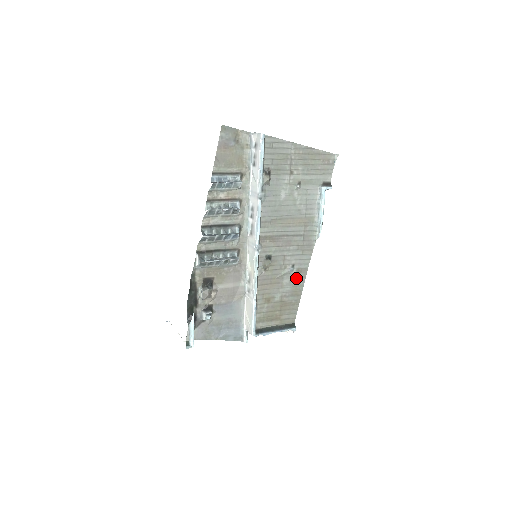
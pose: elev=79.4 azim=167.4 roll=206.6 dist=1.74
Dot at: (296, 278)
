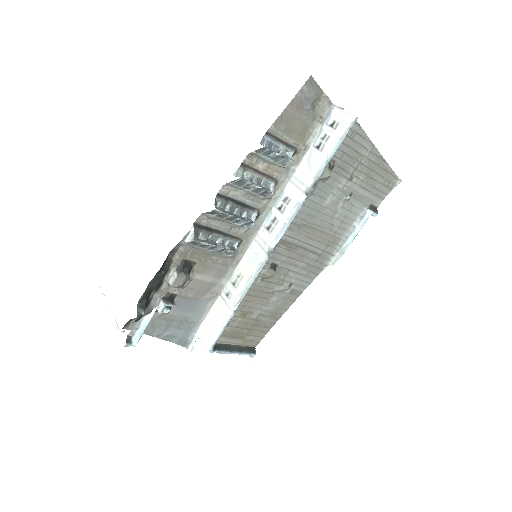
Dot at: (285, 299)
